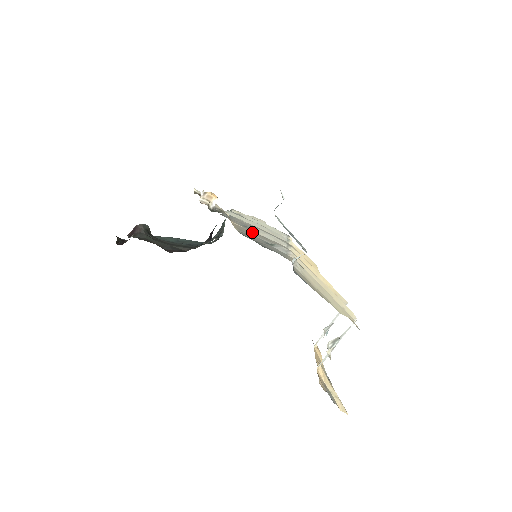
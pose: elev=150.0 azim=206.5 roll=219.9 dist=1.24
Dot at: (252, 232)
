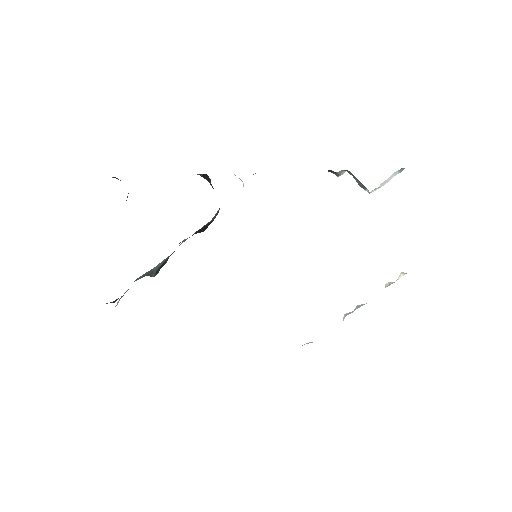
Dot at: occluded
